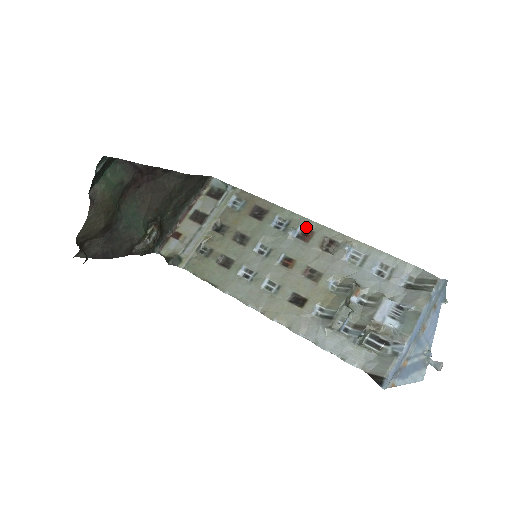
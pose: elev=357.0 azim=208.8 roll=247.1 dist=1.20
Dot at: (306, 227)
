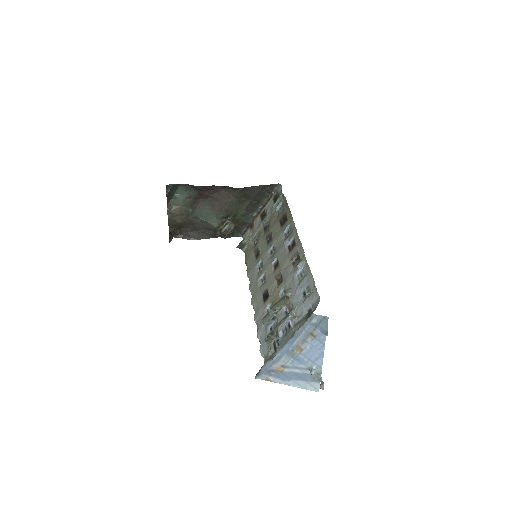
Dot at: (294, 240)
